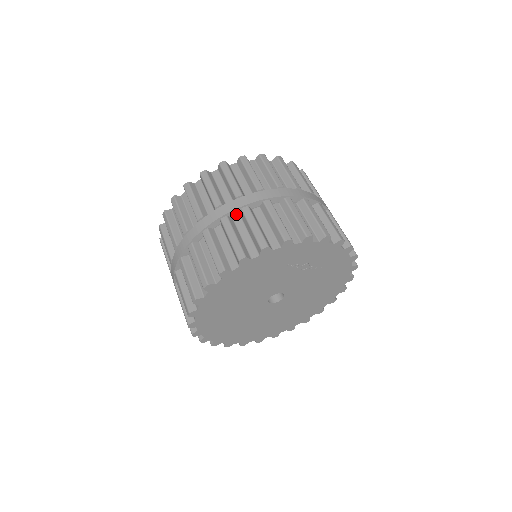
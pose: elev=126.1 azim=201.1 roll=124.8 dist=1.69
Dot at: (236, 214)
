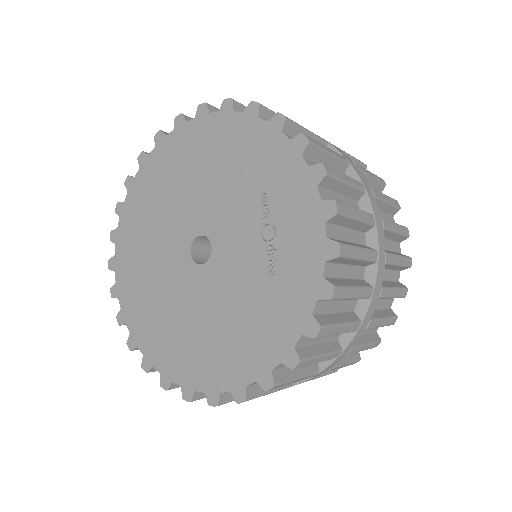
Dot at: occluded
